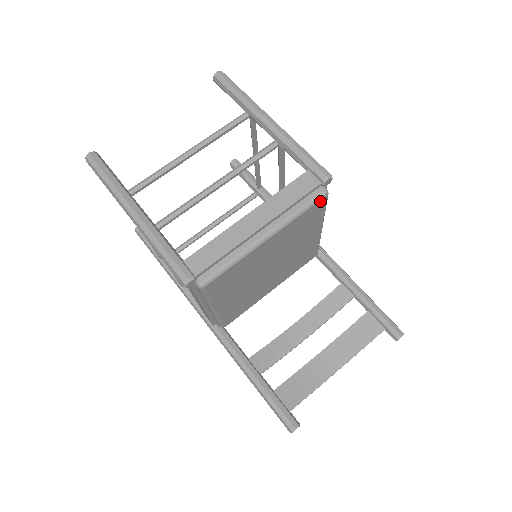
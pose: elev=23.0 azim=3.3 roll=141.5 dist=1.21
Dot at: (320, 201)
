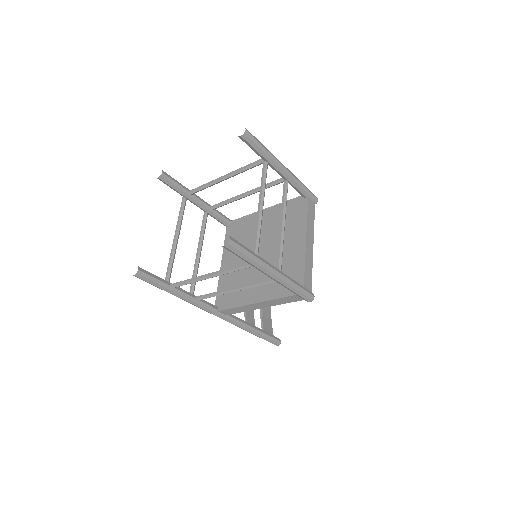
Dot at: occluded
